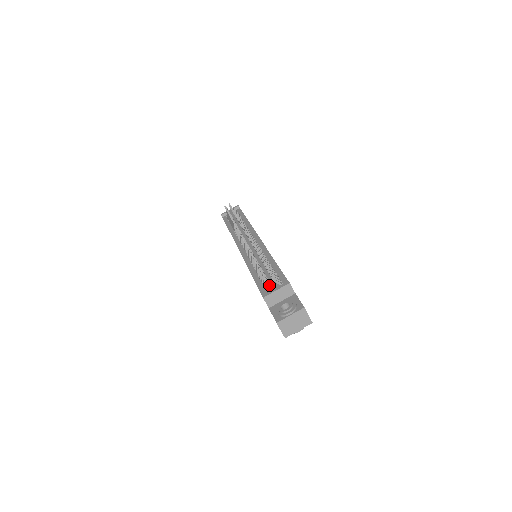
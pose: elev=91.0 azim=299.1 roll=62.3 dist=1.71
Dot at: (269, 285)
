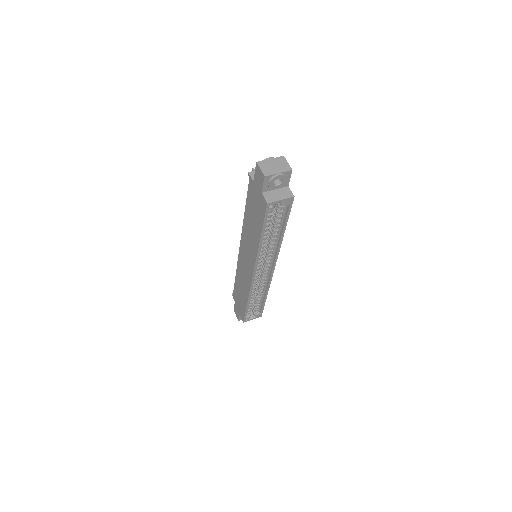
Dot at: occluded
